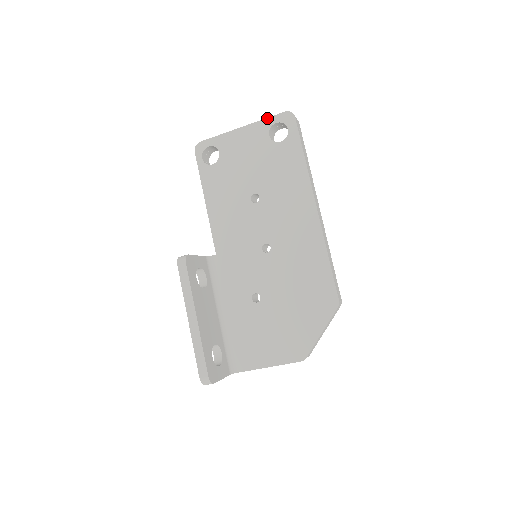
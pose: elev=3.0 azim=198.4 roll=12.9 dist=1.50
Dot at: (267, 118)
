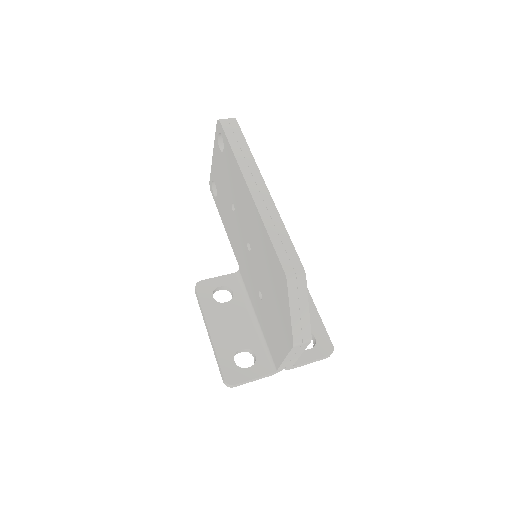
Dot at: (215, 136)
